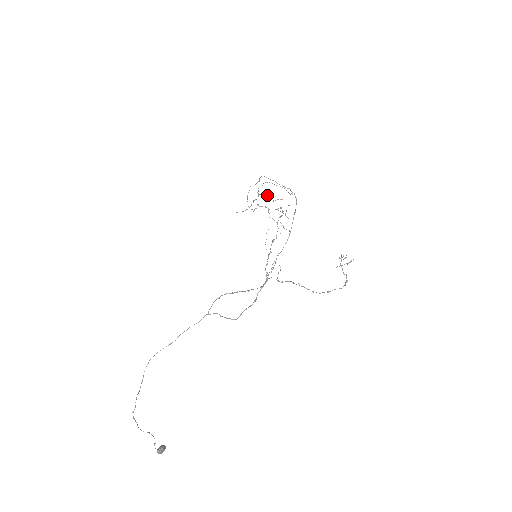
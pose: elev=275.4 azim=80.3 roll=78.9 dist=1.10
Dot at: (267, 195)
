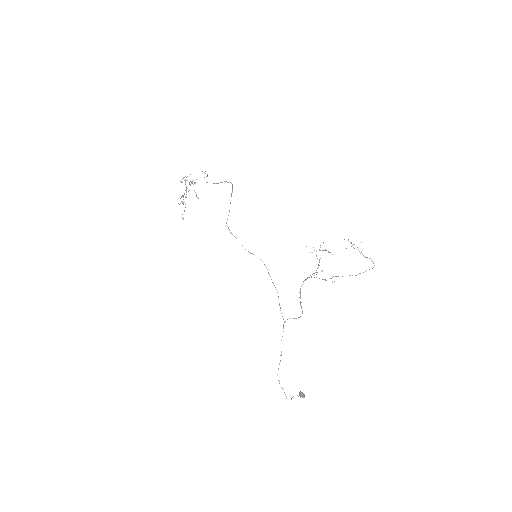
Dot at: (181, 182)
